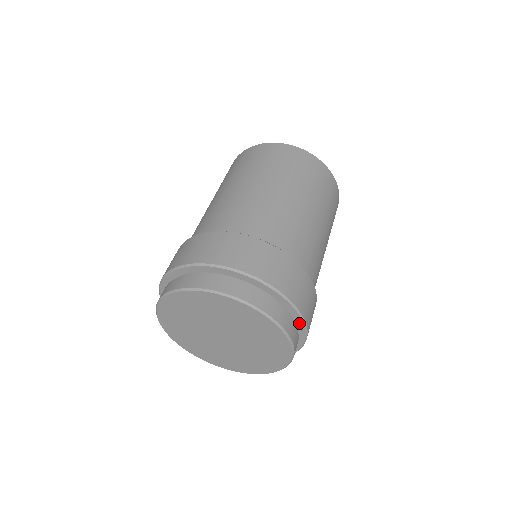
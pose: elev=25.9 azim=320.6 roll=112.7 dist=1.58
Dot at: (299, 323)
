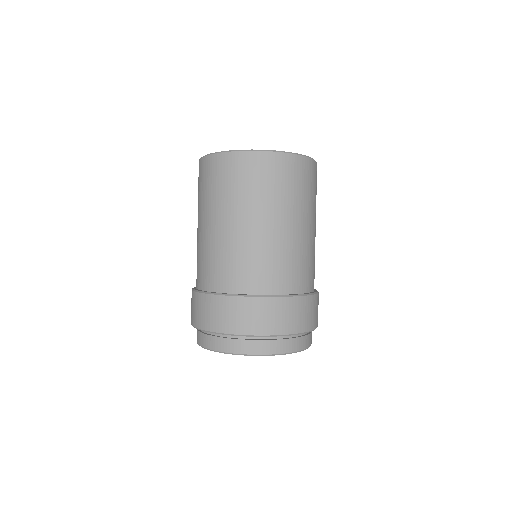
Dot at: occluded
